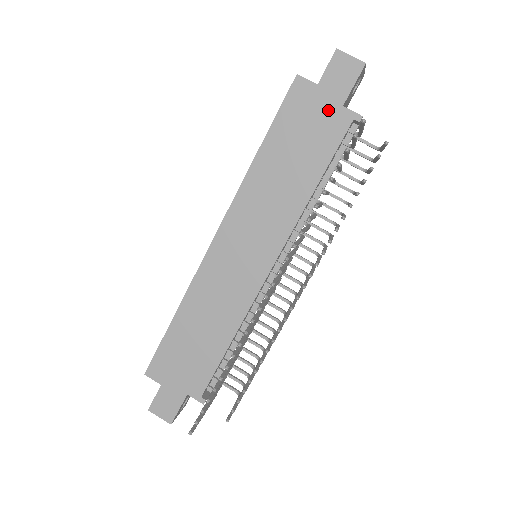
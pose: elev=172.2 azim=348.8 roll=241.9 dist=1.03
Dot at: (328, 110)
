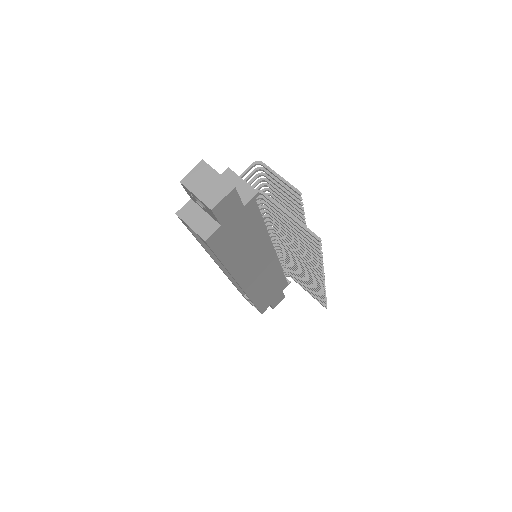
Dot at: (239, 218)
